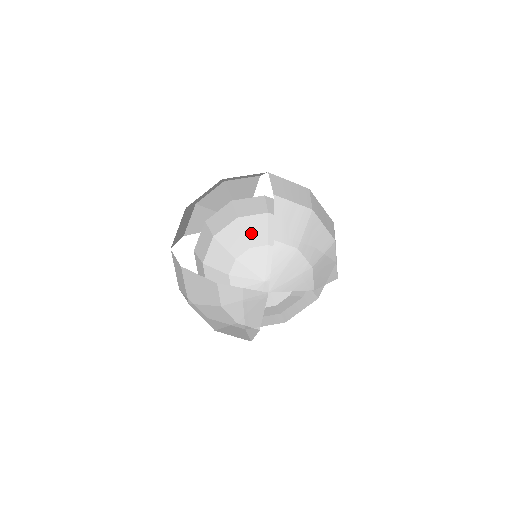
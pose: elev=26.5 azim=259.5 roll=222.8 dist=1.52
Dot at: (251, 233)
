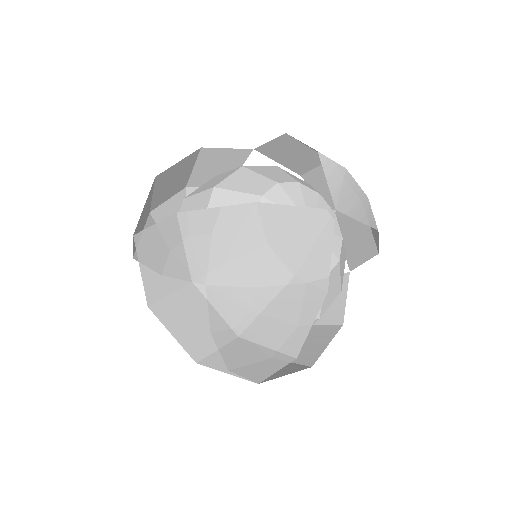
Dot at: (269, 175)
